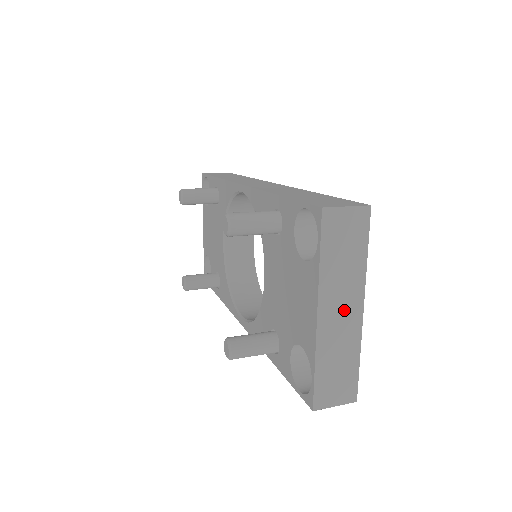
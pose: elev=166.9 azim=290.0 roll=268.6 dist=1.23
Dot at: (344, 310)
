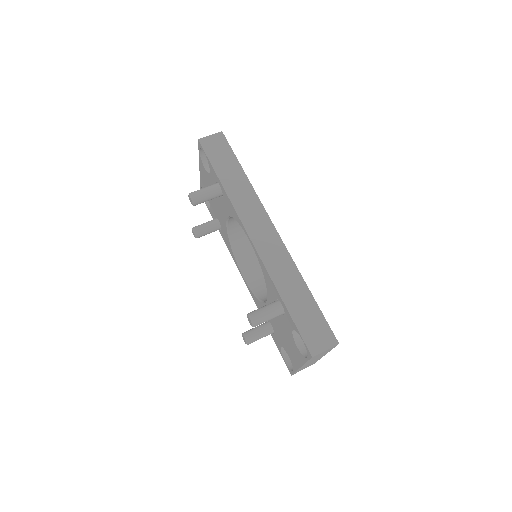
Dot at: occluded
